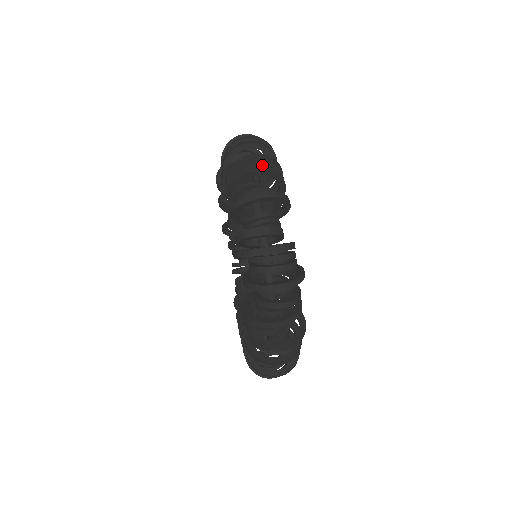
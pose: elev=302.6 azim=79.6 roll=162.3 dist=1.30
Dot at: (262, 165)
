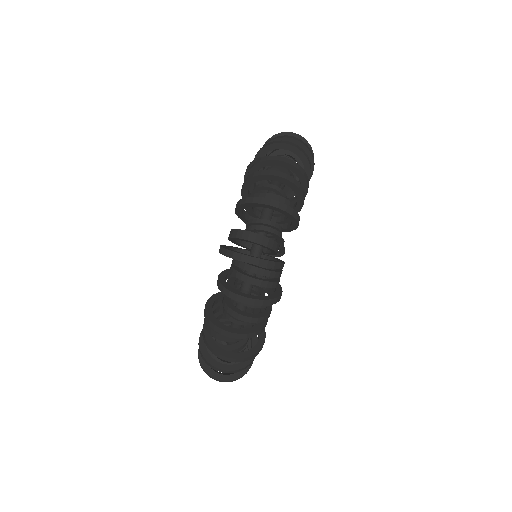
Dot at: occluded
